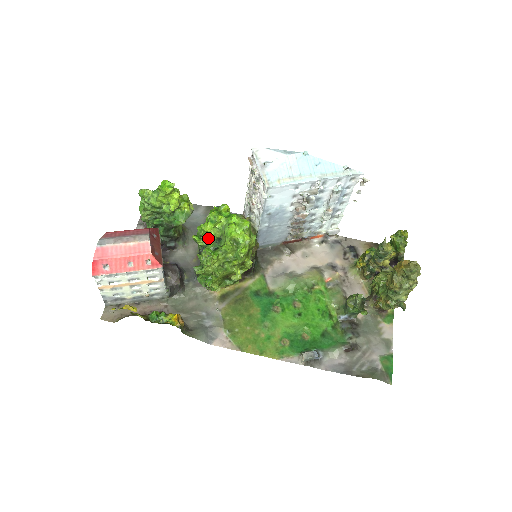
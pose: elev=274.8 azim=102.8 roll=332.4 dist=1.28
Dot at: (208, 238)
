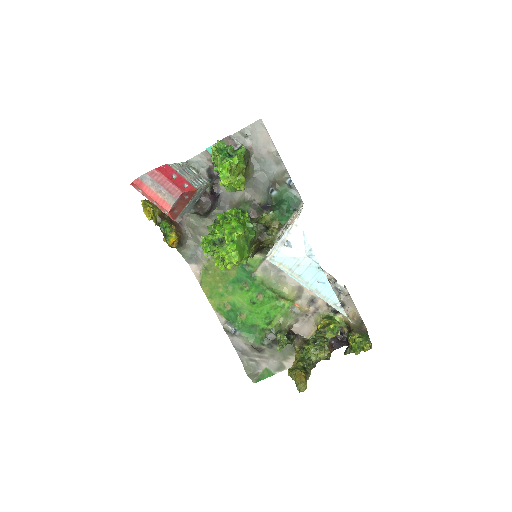
Dot at: occluded
